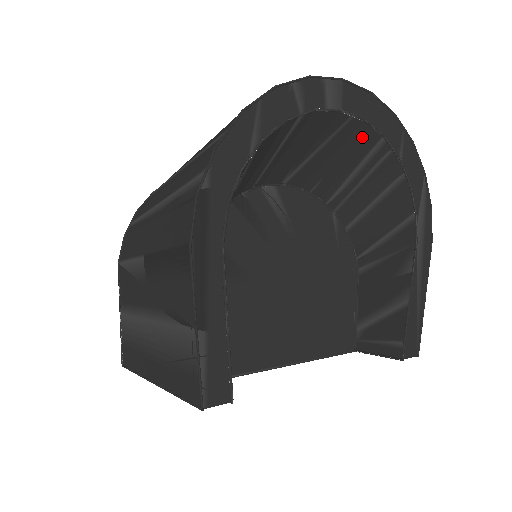
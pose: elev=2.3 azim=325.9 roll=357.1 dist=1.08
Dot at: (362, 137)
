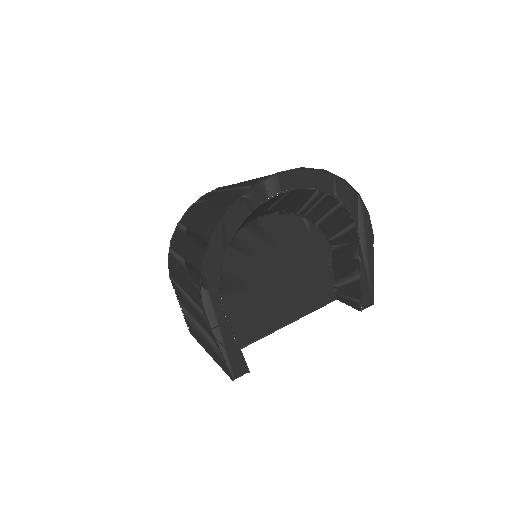
Dot at: (303, 192)
